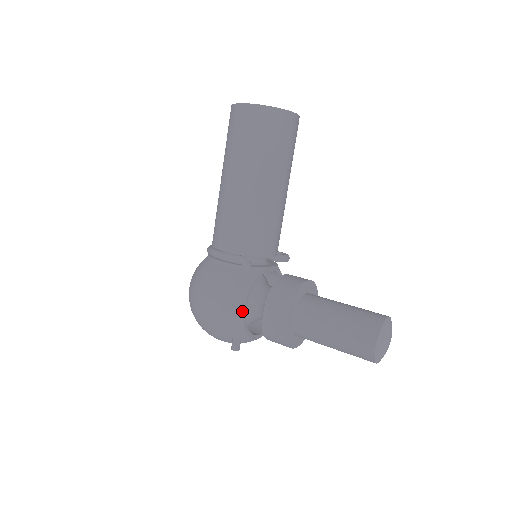
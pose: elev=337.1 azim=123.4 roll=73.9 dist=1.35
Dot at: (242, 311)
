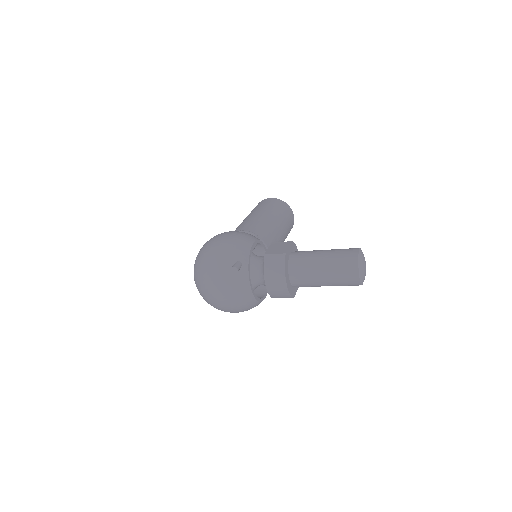
Dot at: (252, 243)
